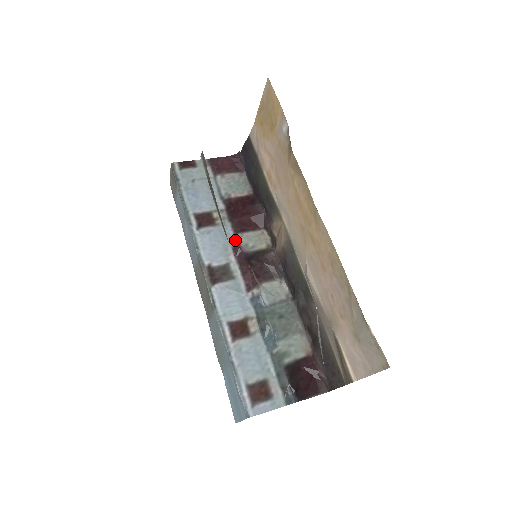
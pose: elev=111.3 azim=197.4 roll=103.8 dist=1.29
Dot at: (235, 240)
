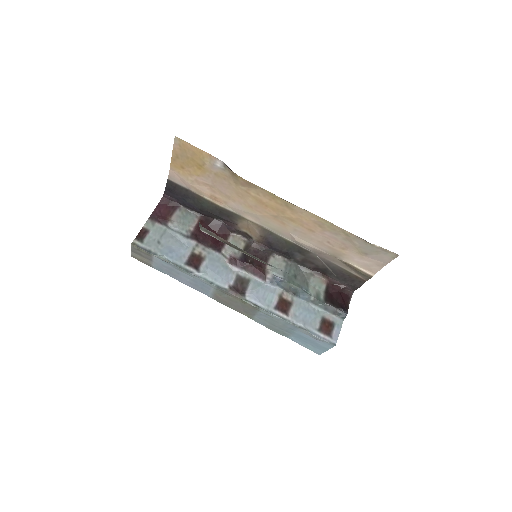
Dot at: (225, 257)
